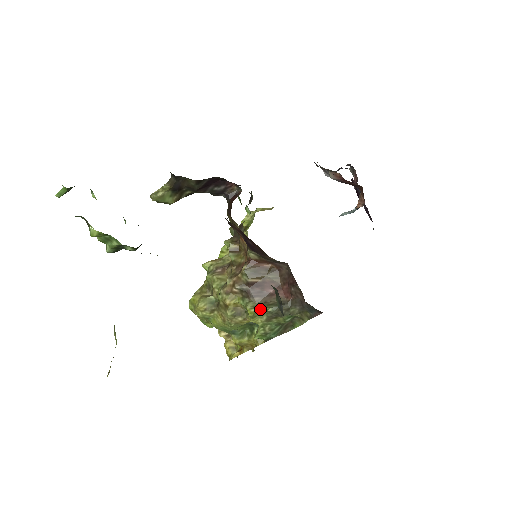
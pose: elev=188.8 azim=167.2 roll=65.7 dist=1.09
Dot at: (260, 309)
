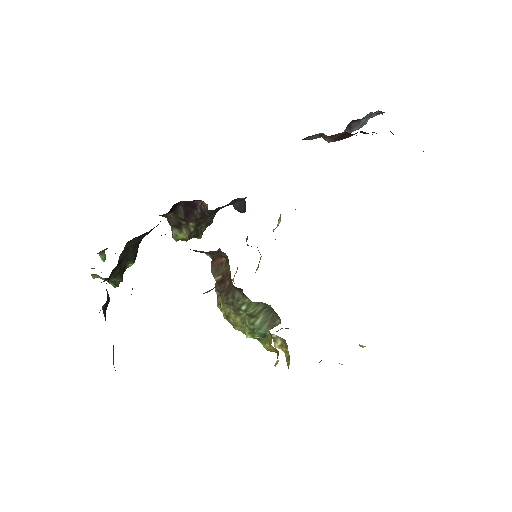
Dot at: (220, 304)
